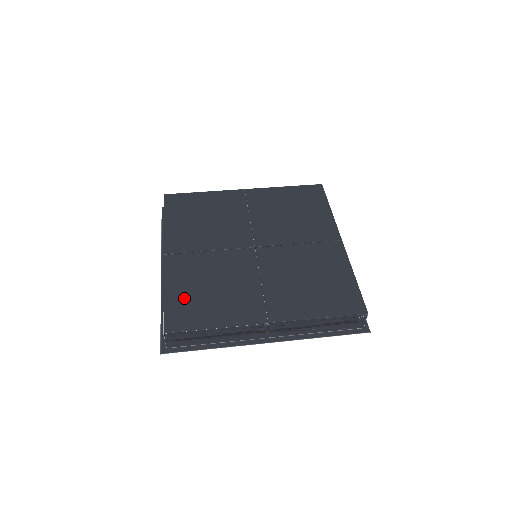
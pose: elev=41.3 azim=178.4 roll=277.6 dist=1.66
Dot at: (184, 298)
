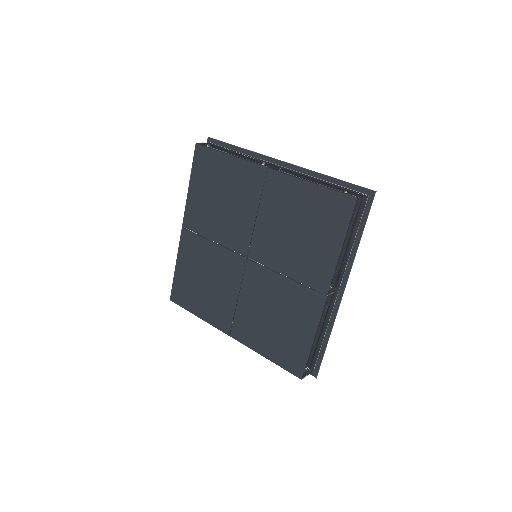
Dot at: (186, 279)
